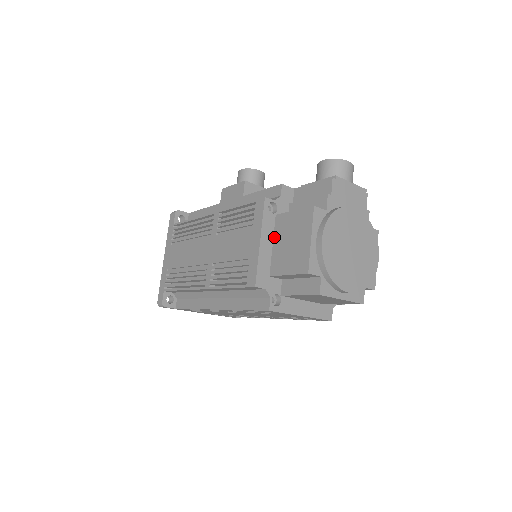
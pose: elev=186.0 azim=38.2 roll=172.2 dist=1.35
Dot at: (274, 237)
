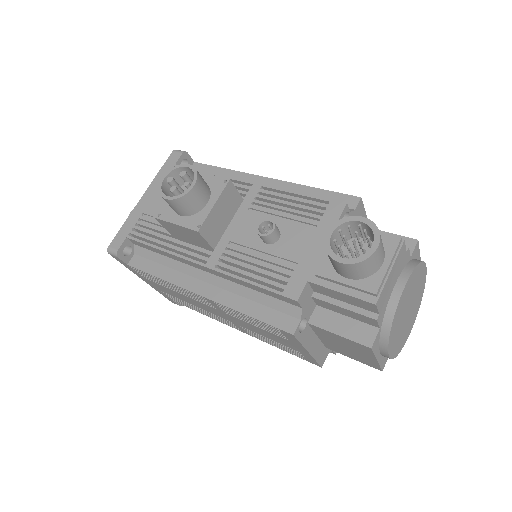
Dot at: (316, 334)
